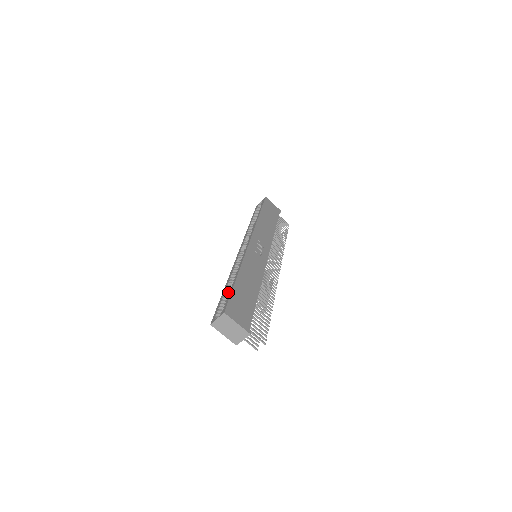
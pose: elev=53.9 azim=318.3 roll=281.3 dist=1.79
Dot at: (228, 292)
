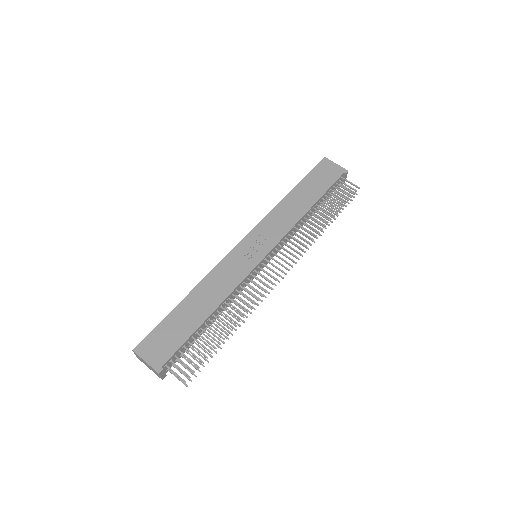
Dot at: occluded
